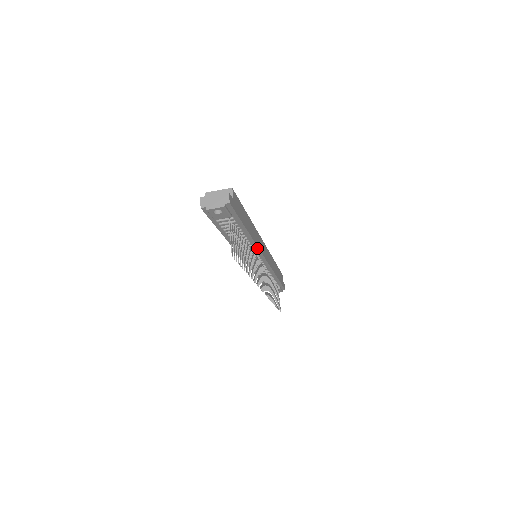
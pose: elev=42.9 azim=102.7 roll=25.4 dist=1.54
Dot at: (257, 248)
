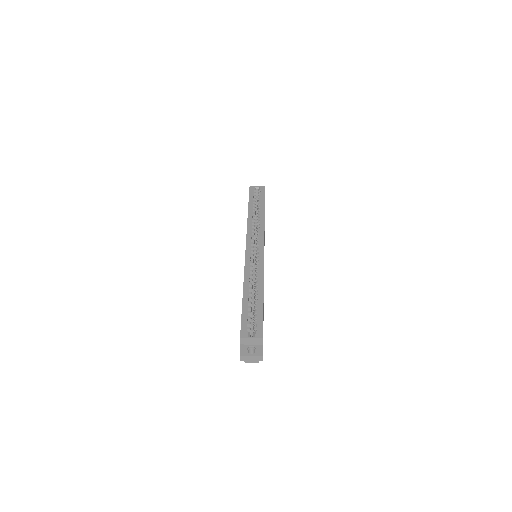
Dot at: occluded
